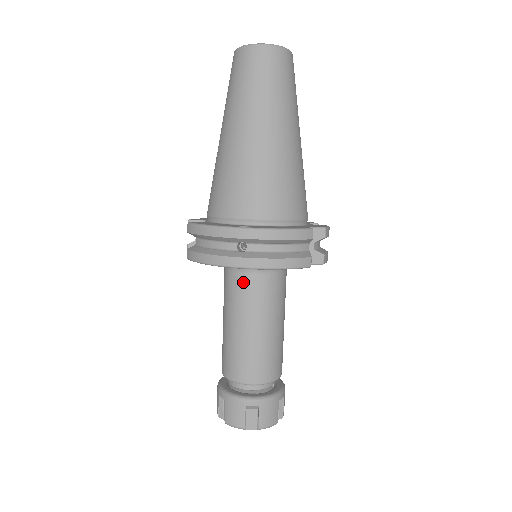
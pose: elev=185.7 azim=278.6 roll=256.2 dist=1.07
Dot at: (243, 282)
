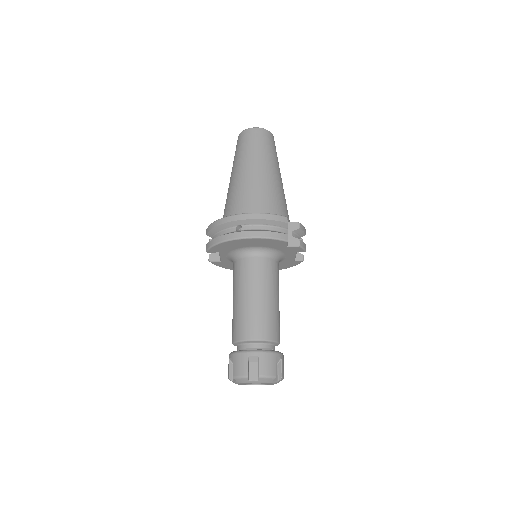
Dot at: (244, 264)
